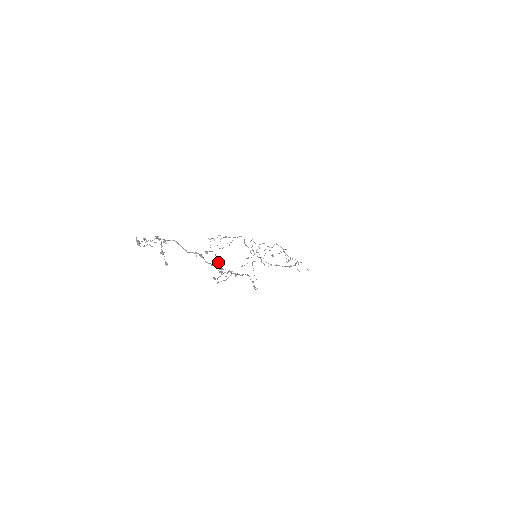
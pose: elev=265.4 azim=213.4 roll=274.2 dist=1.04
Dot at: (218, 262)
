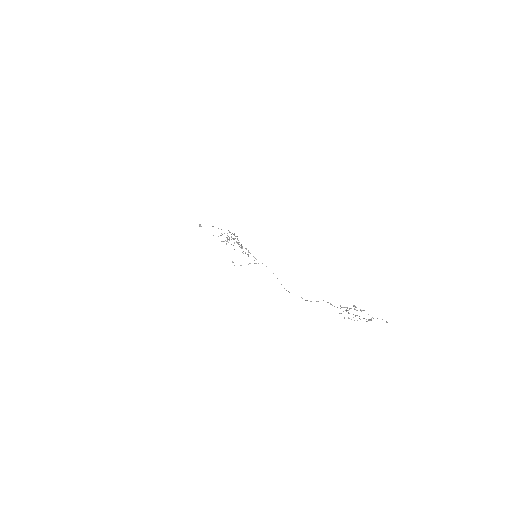
Dot at: occluded
